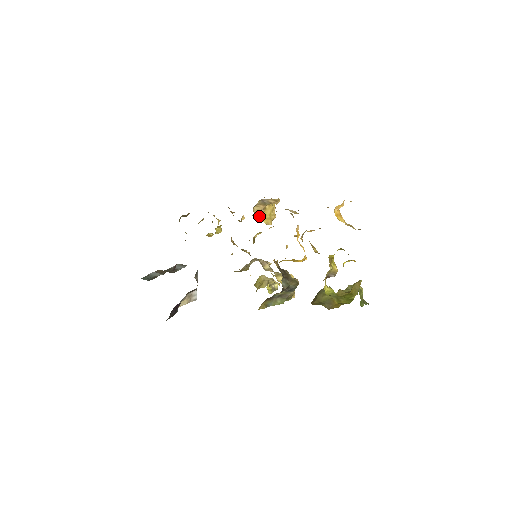
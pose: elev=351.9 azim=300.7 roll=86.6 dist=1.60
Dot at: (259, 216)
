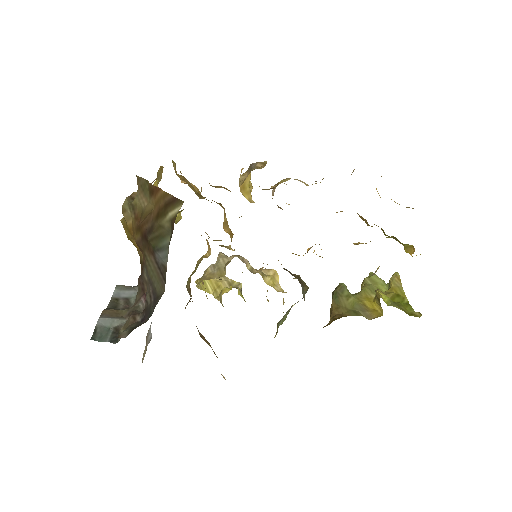
Dot at: (240, 189)
